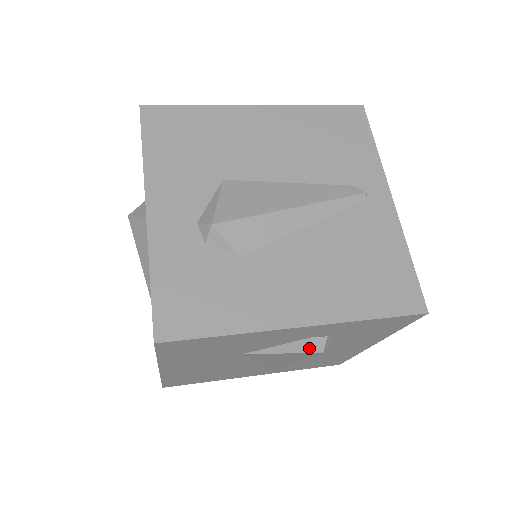
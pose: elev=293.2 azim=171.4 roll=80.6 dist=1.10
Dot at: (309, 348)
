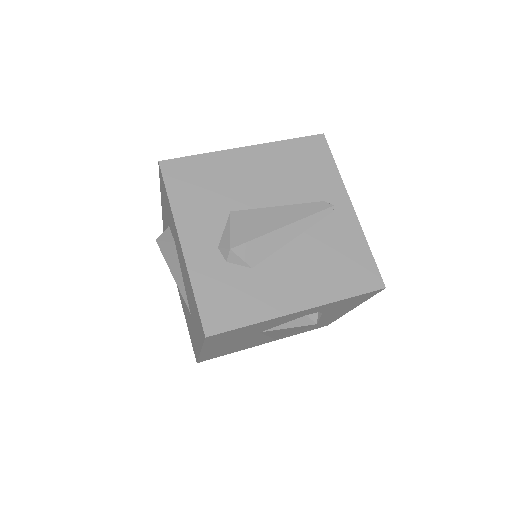
Dot at: (307, 322)
